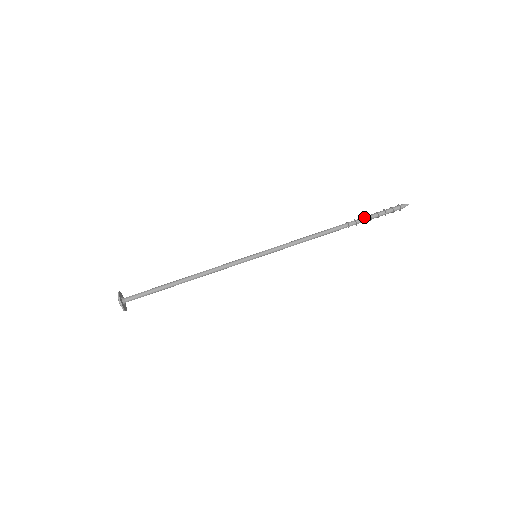
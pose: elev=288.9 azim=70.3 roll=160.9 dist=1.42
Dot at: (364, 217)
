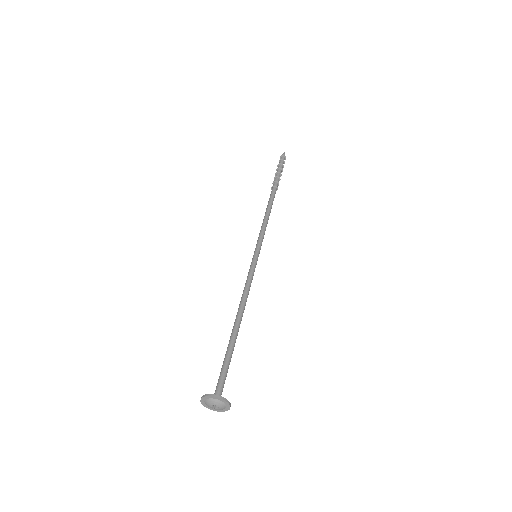
Dot at: (276, 176)
